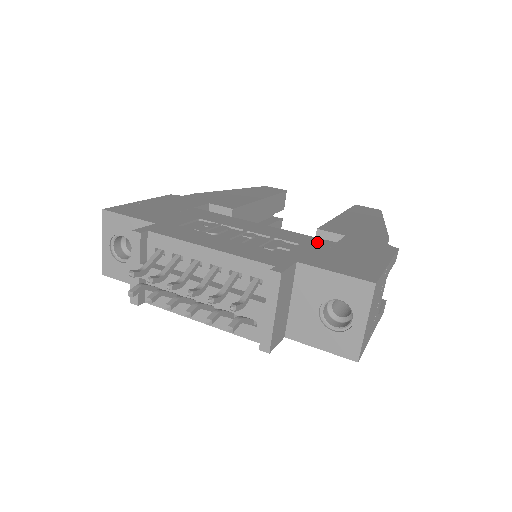
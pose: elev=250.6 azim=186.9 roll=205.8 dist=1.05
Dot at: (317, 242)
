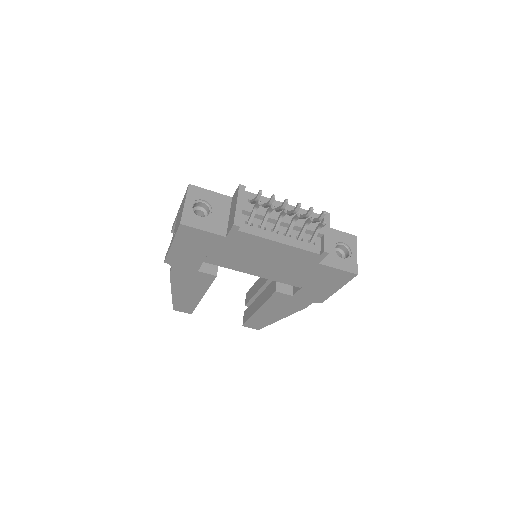
Dot at: occluded
